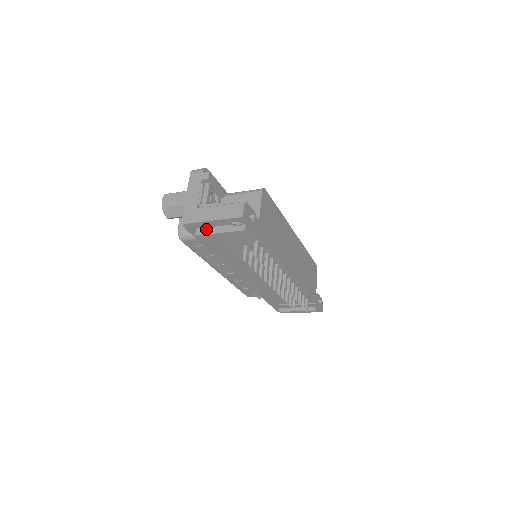
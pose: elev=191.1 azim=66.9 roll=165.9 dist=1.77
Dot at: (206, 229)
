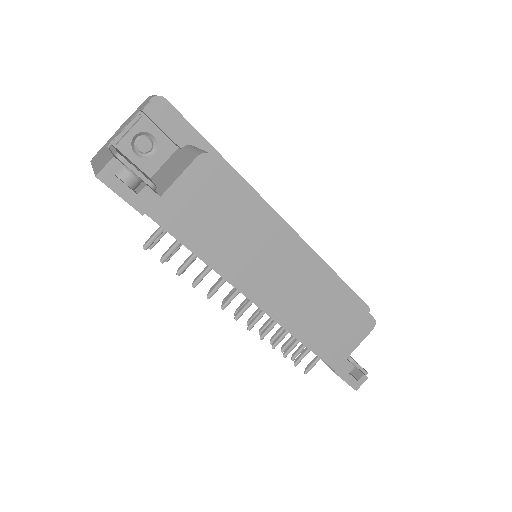
Dot at: occluded
